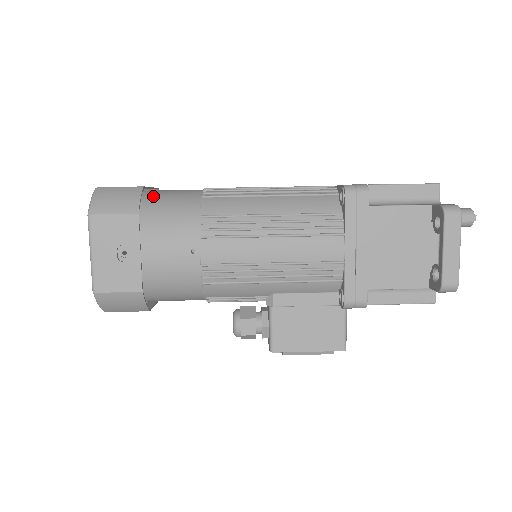
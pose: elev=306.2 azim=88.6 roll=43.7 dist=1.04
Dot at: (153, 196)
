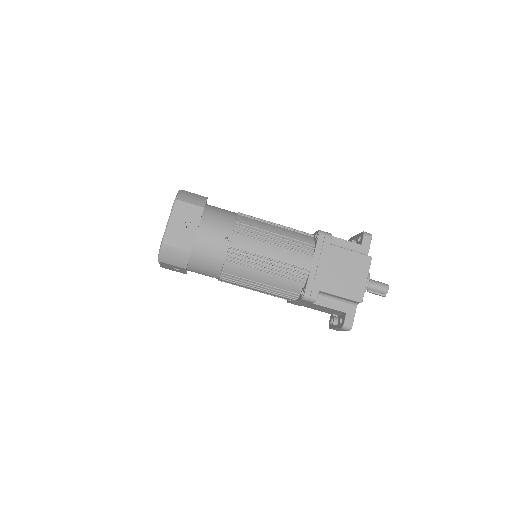
Dot at: (197, 248)
